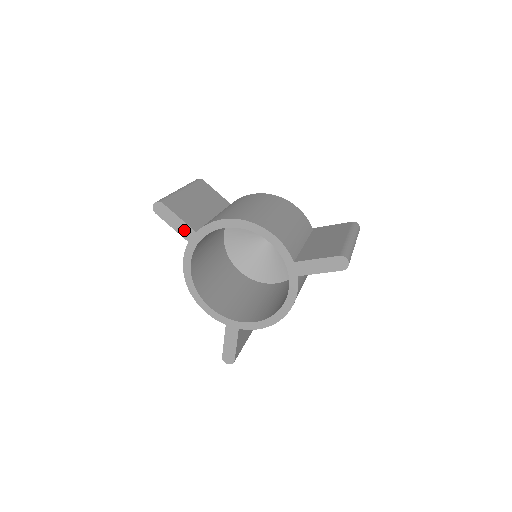
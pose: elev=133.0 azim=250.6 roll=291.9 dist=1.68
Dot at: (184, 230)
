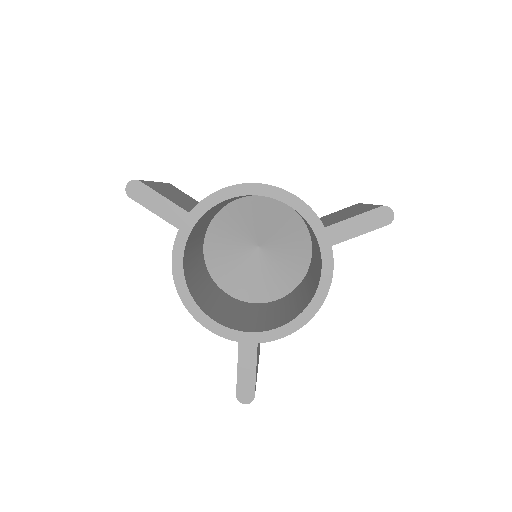
Dot at: (172, 213)
